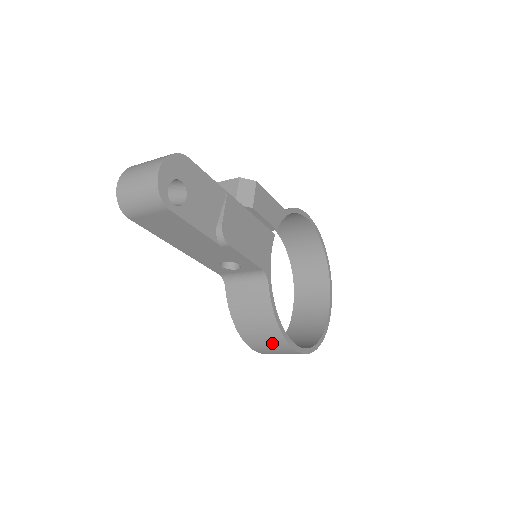
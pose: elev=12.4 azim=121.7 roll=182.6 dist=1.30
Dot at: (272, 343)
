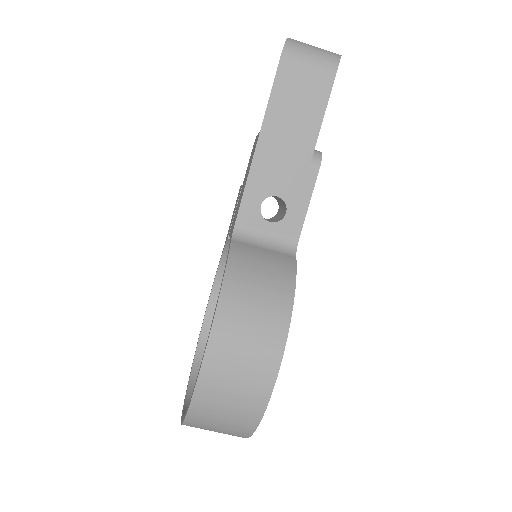
Dot at: (260, 333)
